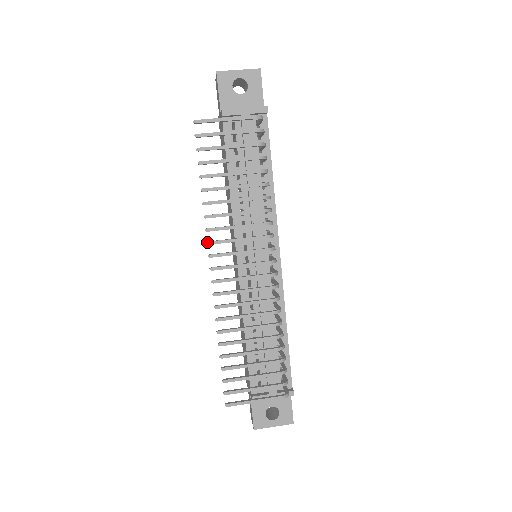
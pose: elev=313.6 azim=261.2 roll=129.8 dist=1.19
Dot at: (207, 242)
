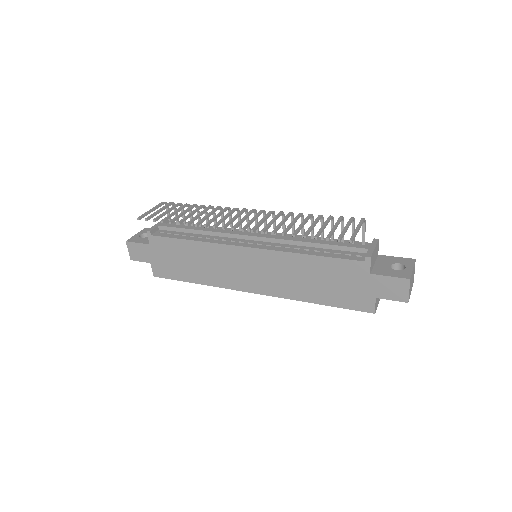
Dot at: occluded
